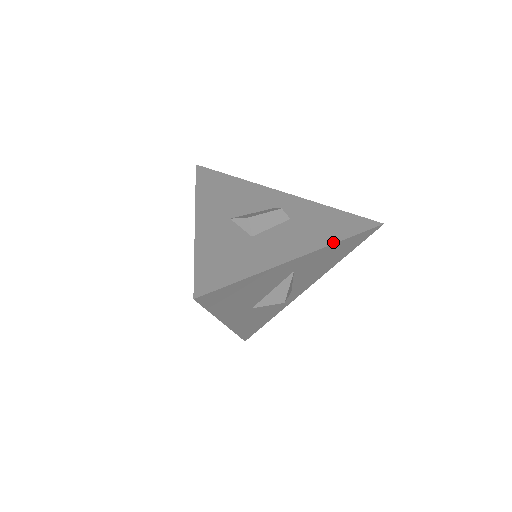
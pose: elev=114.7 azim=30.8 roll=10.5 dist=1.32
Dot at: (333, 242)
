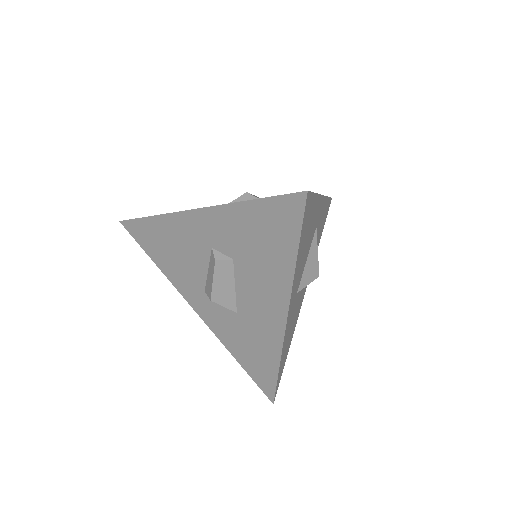
Dot at: occluded
